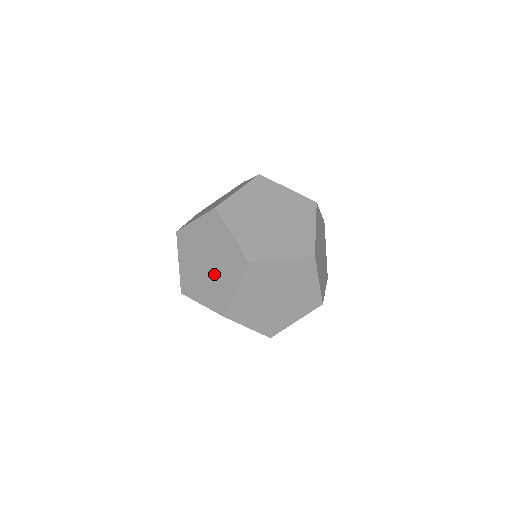
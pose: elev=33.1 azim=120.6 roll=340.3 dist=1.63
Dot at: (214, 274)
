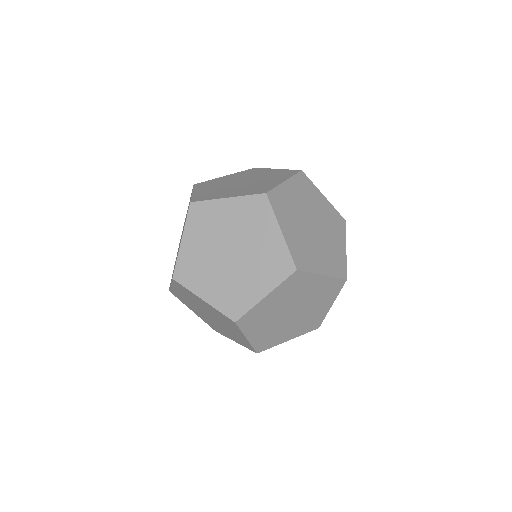
Dot at: (237, 269)
